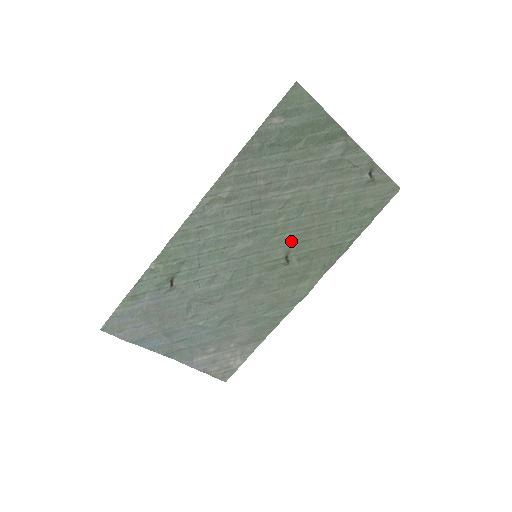
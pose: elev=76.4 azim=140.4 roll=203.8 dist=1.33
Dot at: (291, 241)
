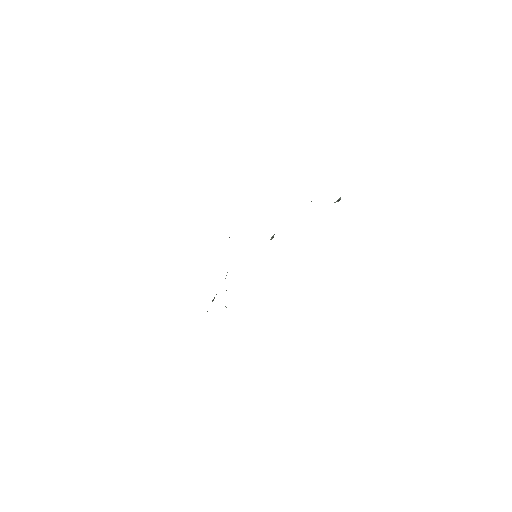
Dot at: occluded
